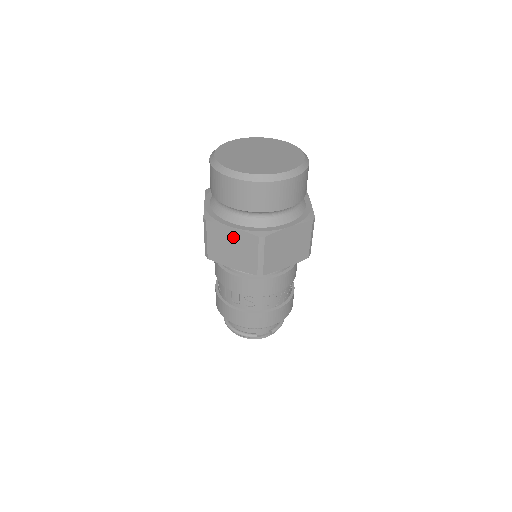
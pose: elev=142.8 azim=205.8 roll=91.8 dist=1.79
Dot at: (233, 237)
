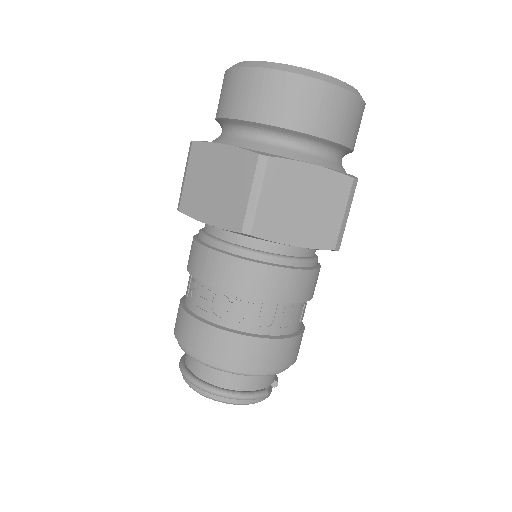
Dot at: (311, 183)
